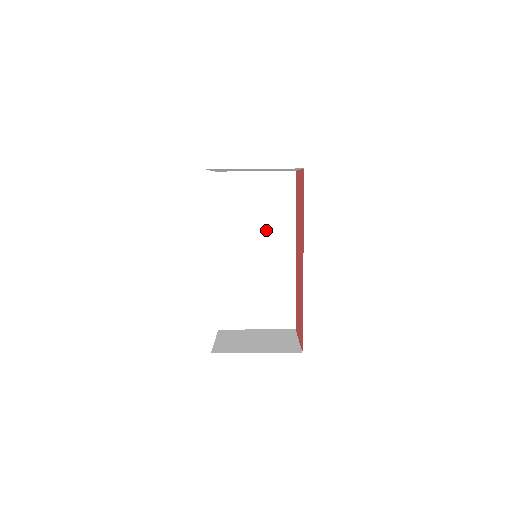
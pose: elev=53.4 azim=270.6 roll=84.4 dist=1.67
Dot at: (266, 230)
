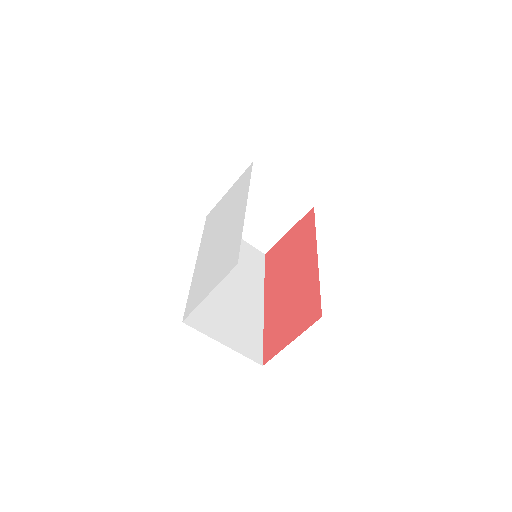
Dot at: (241, 273)
